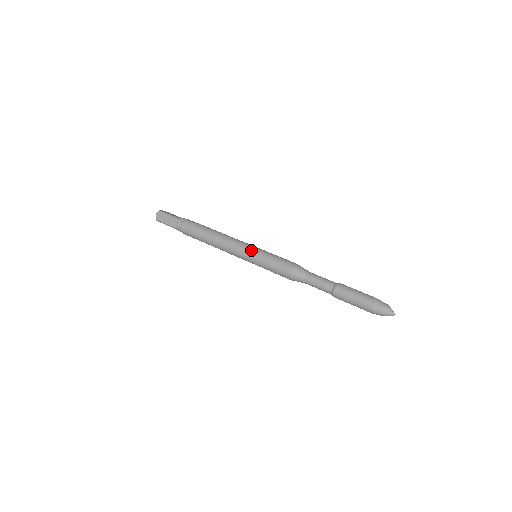
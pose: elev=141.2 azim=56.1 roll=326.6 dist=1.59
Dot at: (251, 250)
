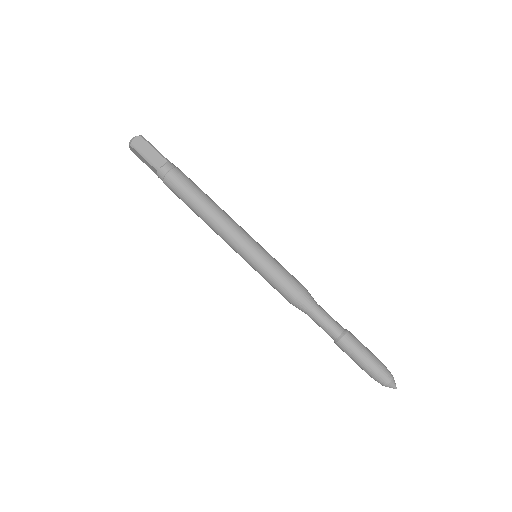
Dot at: (247, 257)
